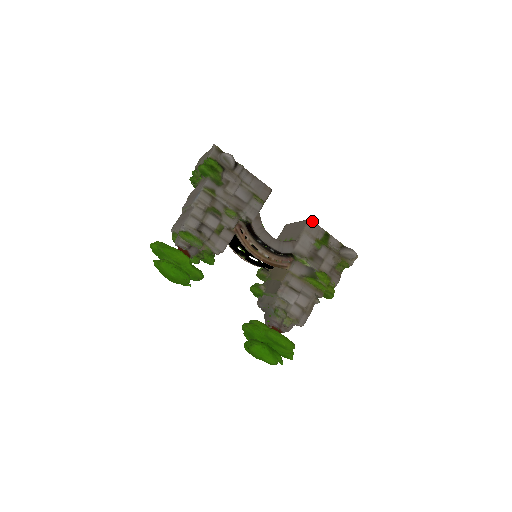
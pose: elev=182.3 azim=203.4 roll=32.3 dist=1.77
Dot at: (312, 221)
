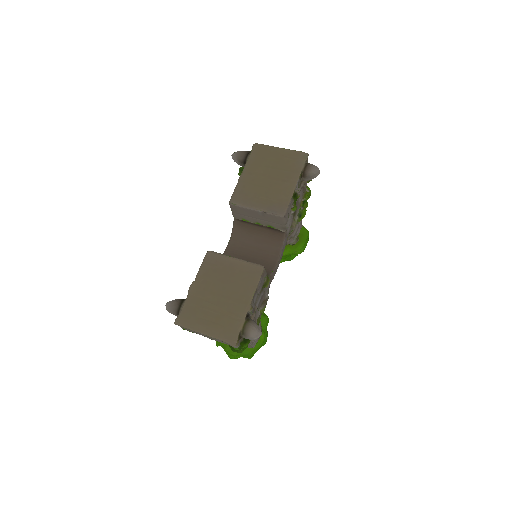
Dot at: (285, 214)
